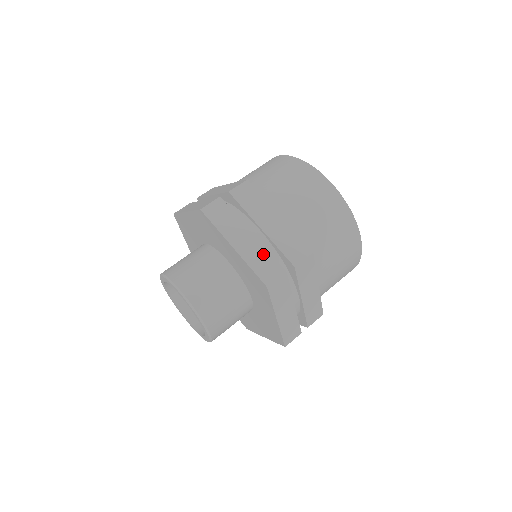
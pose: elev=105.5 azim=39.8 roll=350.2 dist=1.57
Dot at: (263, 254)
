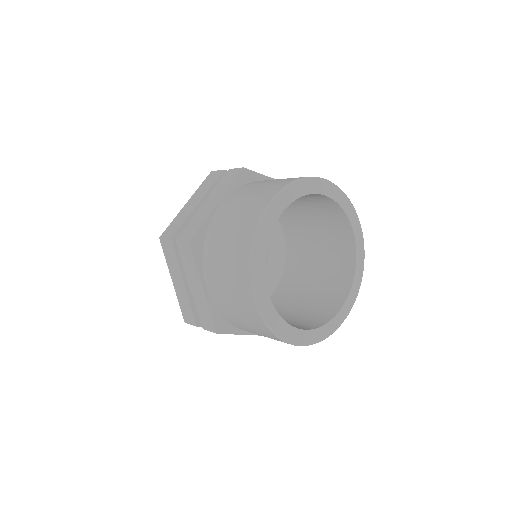
Dot at: (187, 303)
